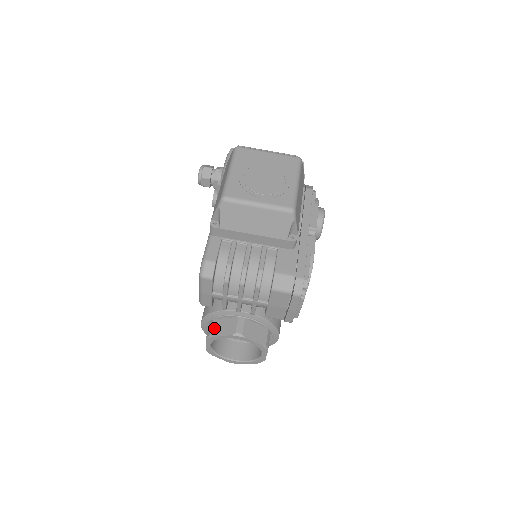
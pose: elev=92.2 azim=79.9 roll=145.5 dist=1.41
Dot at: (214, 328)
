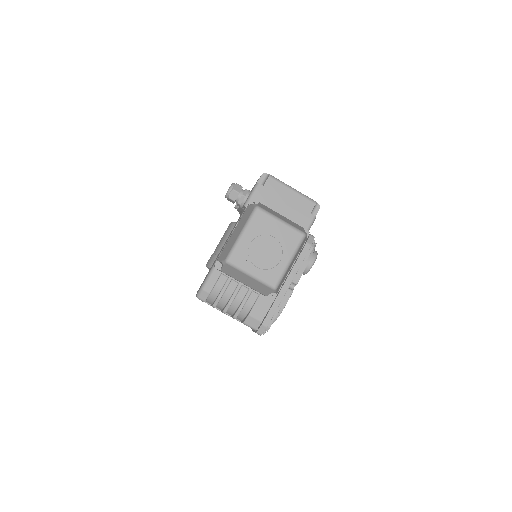
Dot at: occluded
